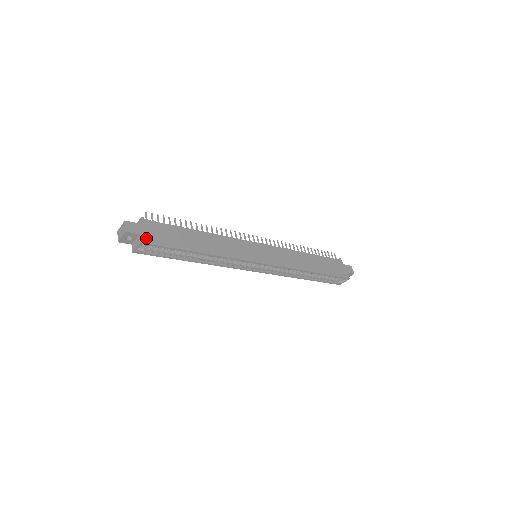
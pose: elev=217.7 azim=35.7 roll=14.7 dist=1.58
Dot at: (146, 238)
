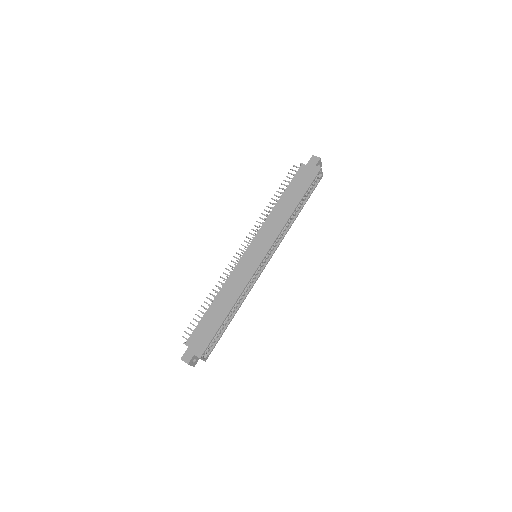
Dot at: (199, 352)
